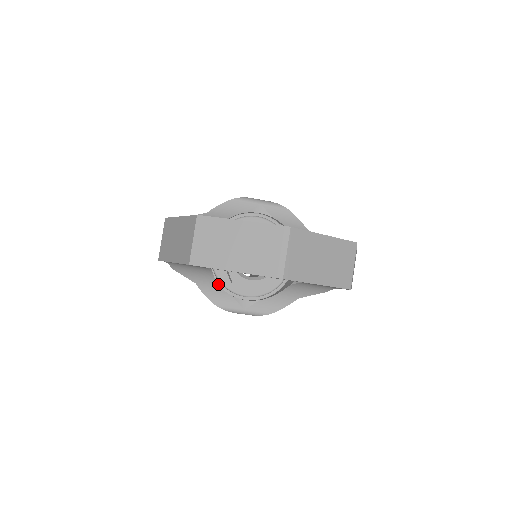
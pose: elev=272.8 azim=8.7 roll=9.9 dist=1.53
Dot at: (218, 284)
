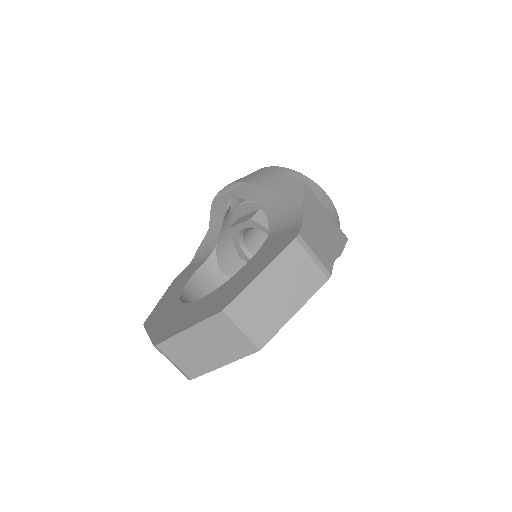
Dot at: occluded
